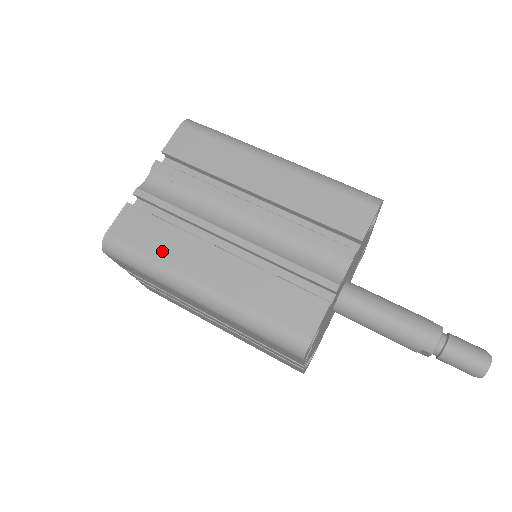
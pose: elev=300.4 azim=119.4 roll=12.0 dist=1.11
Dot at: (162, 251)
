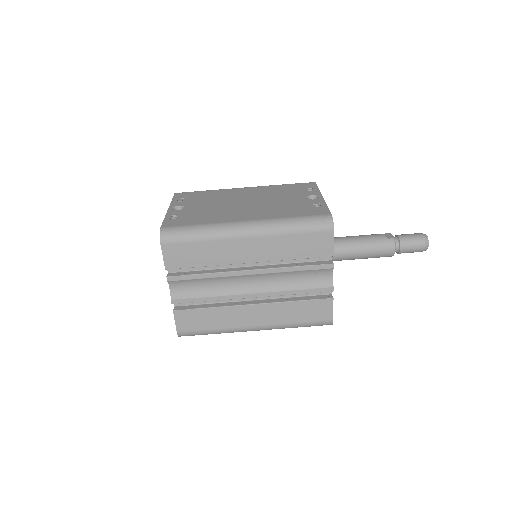
Dot at: (219, 324)
